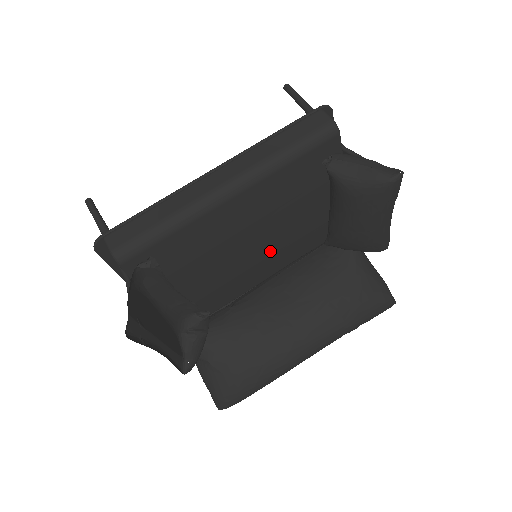
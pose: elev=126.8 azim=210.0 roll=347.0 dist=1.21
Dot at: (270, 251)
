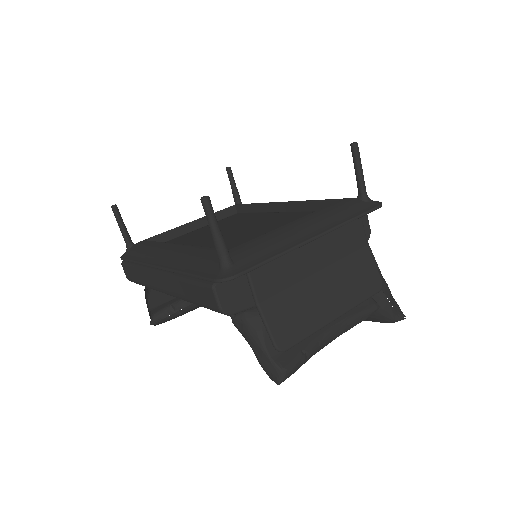
Dot at: occluded
